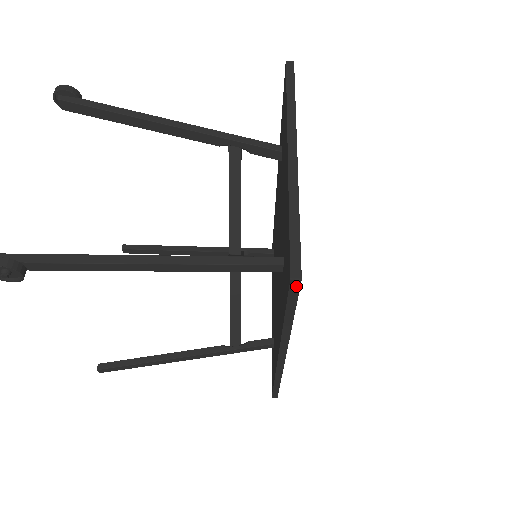
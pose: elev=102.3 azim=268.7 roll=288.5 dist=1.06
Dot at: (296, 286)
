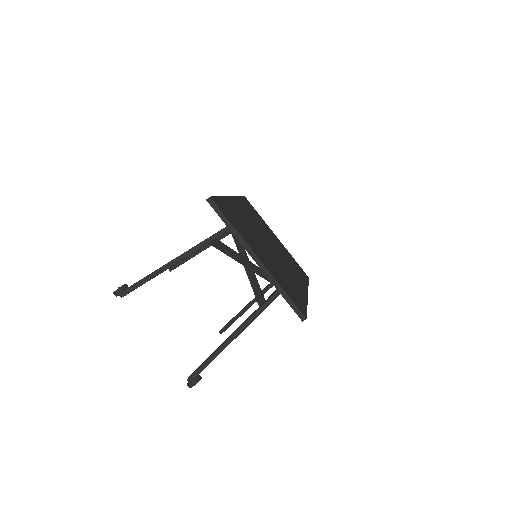
Dot at: occluded
